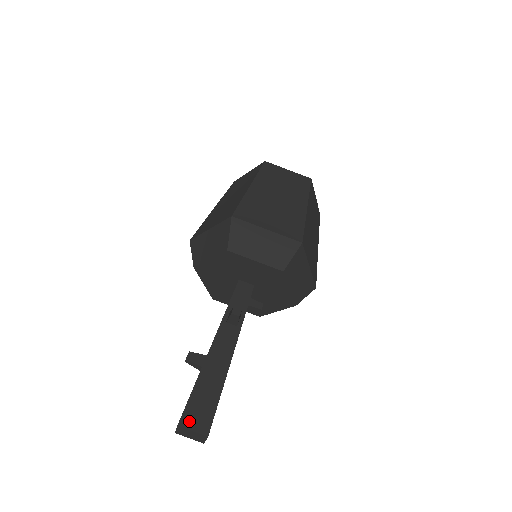
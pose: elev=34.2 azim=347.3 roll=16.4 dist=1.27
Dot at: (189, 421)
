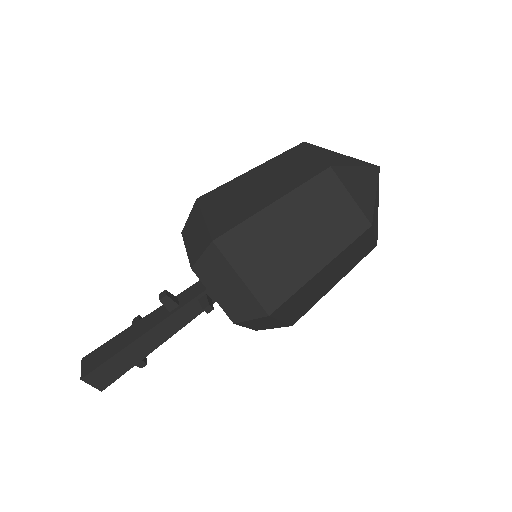
Dot at: (86, 361)
